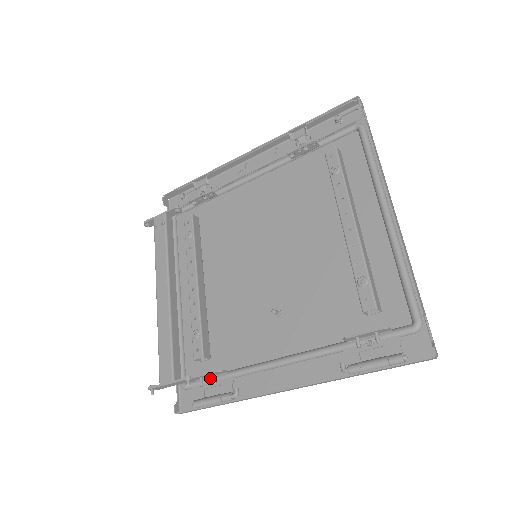
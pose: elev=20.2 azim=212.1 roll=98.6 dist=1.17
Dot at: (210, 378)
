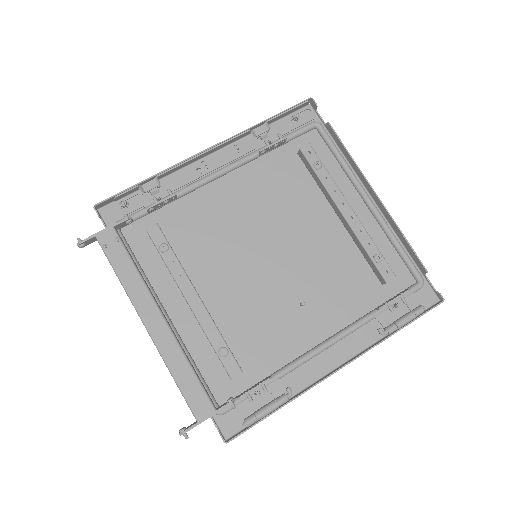
Dot at: (253, 390)
